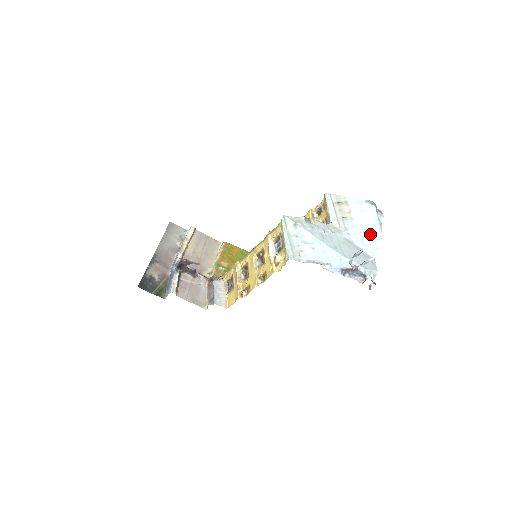
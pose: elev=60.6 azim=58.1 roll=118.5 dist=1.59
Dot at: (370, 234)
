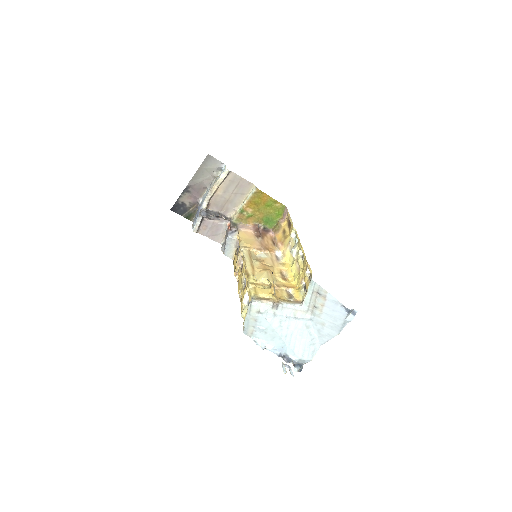
Dot at: (329, 329)
